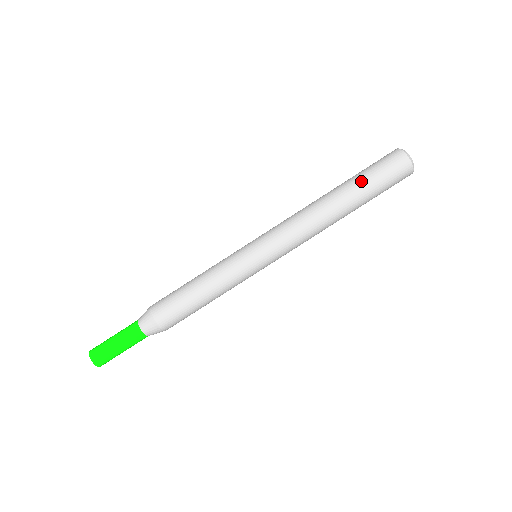
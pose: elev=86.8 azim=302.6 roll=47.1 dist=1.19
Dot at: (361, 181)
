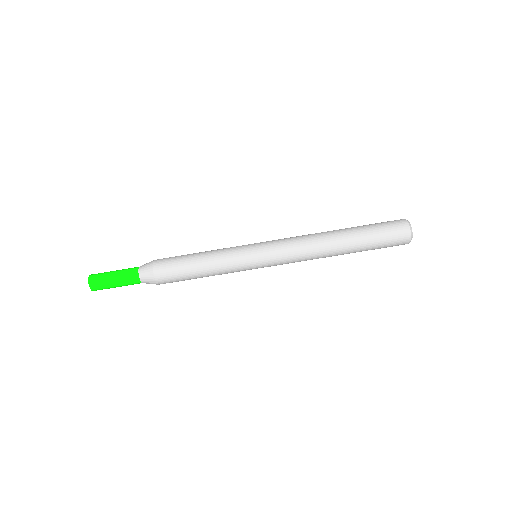
Dot at: (363, 228)
